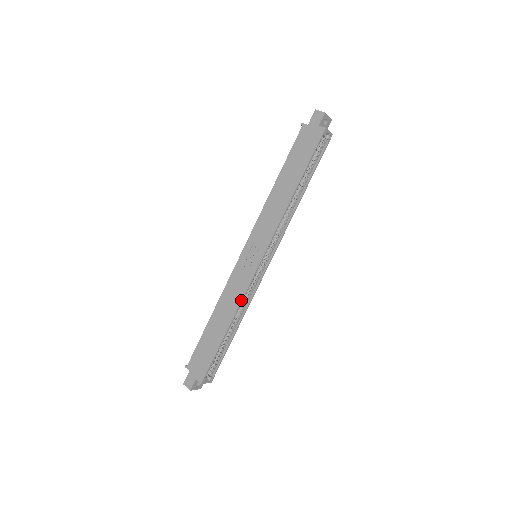
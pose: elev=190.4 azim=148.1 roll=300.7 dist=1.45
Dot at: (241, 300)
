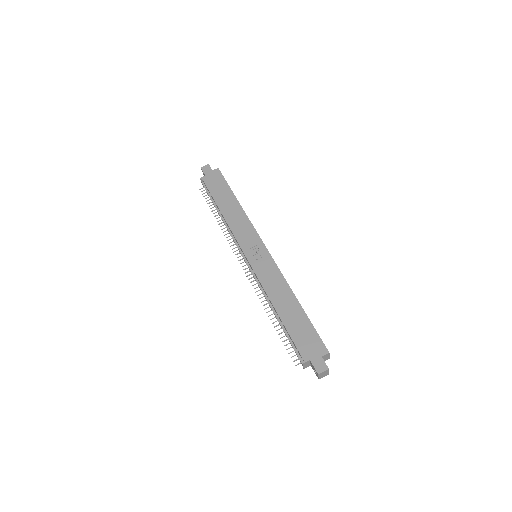
Dot at: (283, 277)
